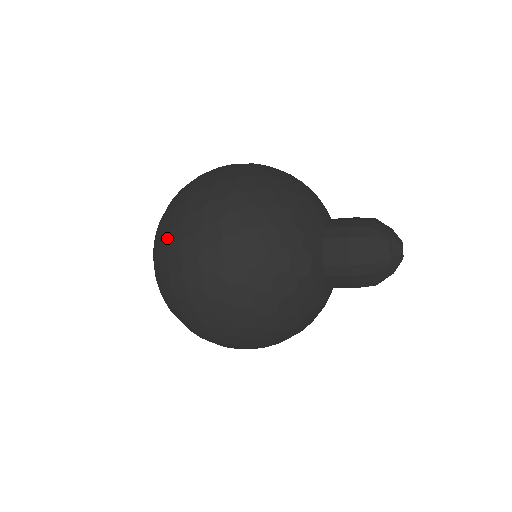
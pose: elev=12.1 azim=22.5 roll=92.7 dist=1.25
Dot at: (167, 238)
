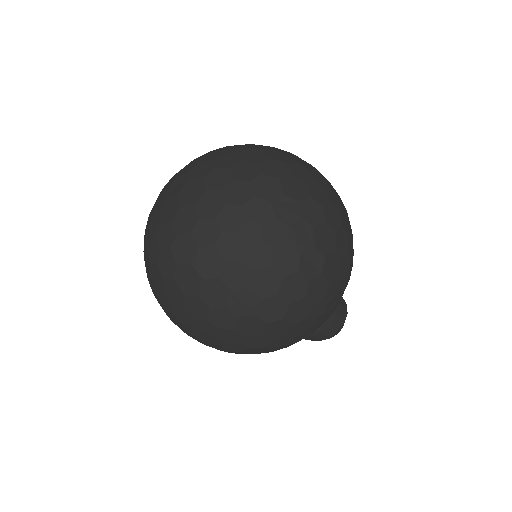
Dot at: (276, 250)
